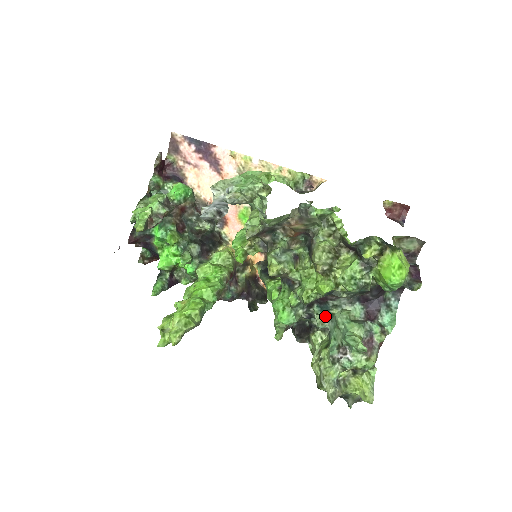
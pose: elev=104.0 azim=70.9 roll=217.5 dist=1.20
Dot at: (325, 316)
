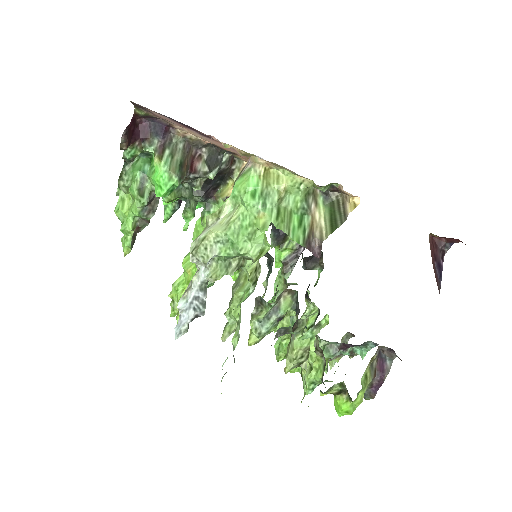
Dot at: occluded
